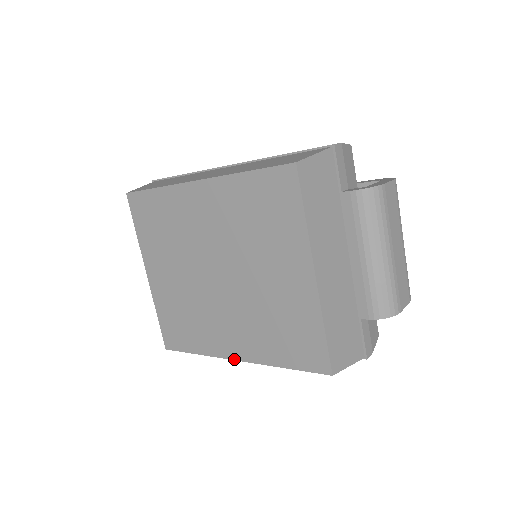
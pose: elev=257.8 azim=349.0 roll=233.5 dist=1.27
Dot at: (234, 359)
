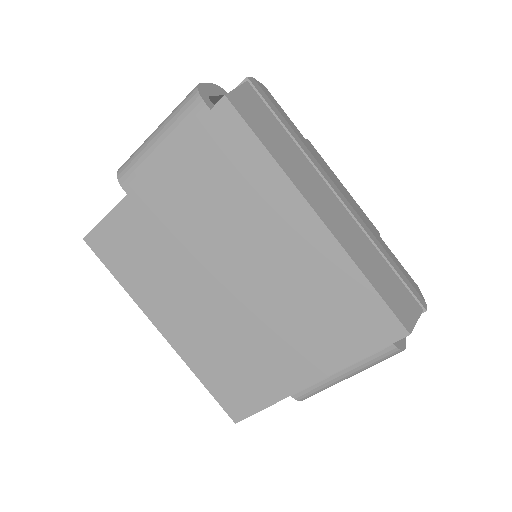
Dot at: (159, 330)
